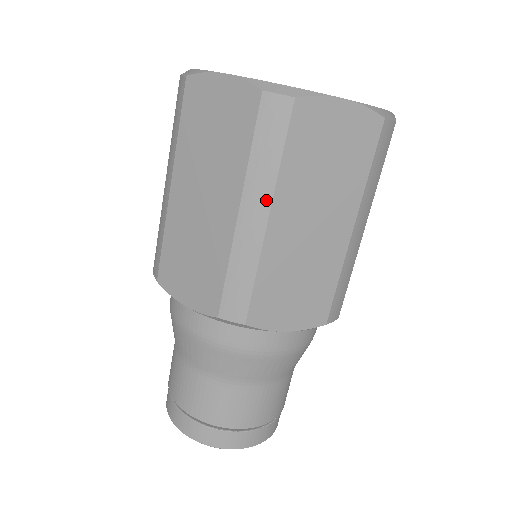
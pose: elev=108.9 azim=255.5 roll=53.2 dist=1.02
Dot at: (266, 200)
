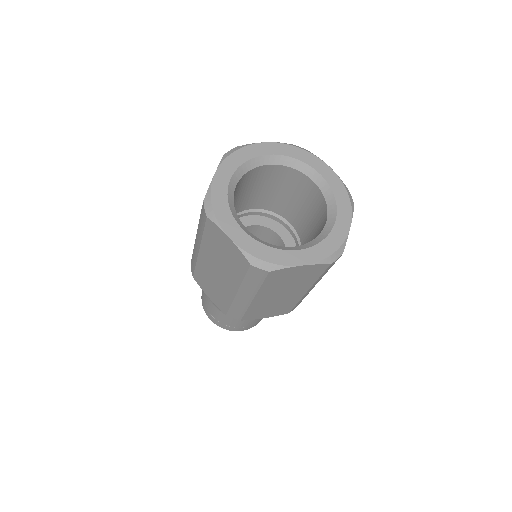
Dot at: (252, 294)
